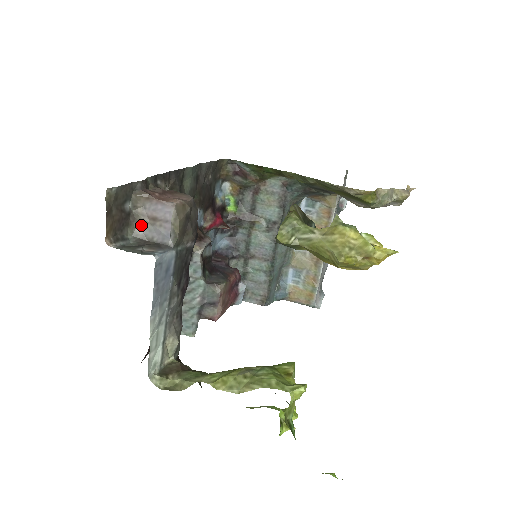
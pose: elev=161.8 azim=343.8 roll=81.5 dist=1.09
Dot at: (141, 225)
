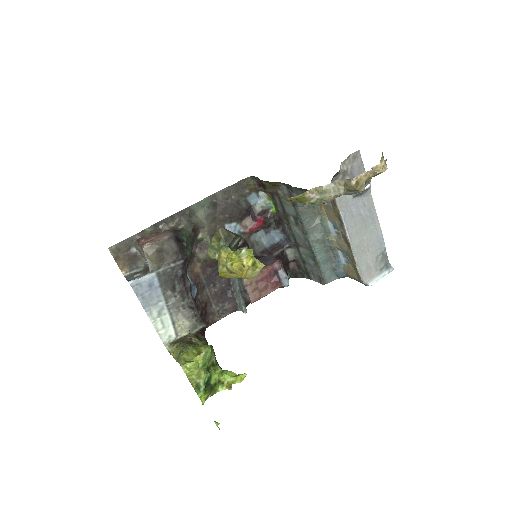
Dot at: (144, 258)
